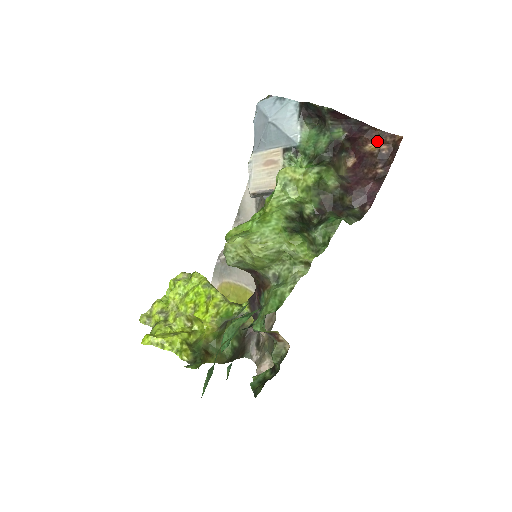
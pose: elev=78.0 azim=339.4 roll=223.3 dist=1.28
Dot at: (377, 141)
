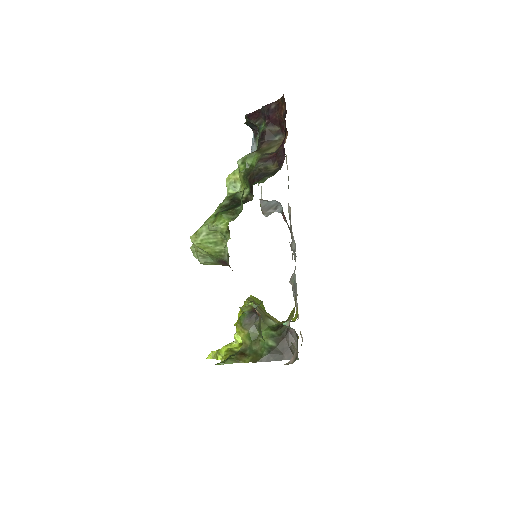
Dot at: occluded
